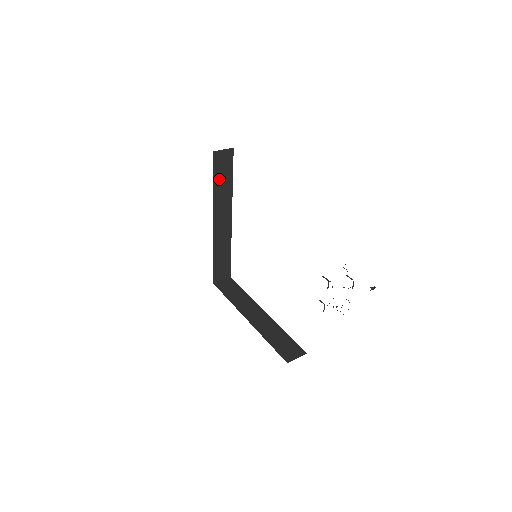
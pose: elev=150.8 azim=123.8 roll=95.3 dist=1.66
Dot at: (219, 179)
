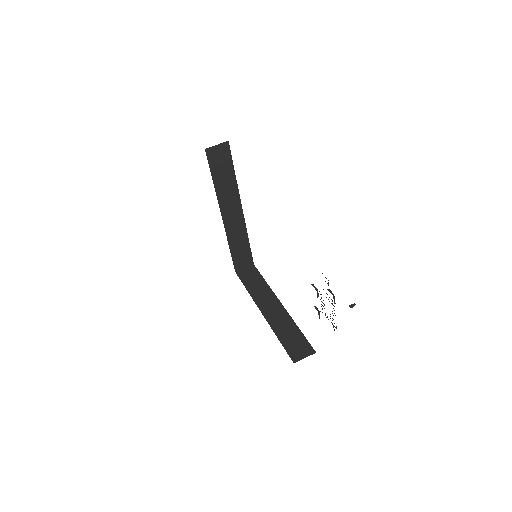
Dot at: (219, 174)
